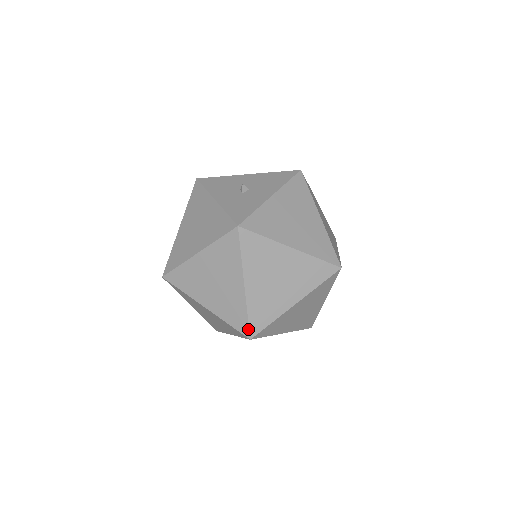
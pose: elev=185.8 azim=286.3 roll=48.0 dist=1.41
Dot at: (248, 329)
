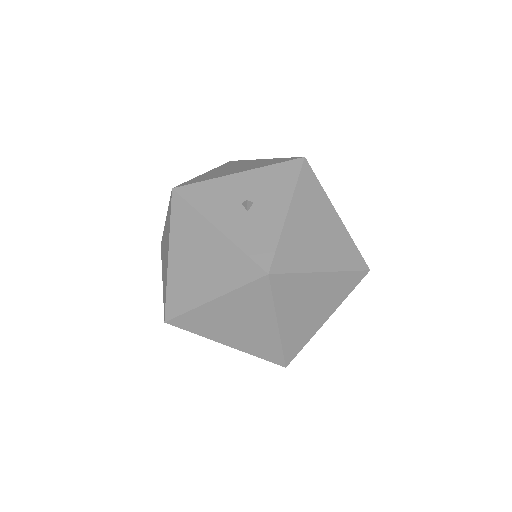
Dot at: (283, 360)
